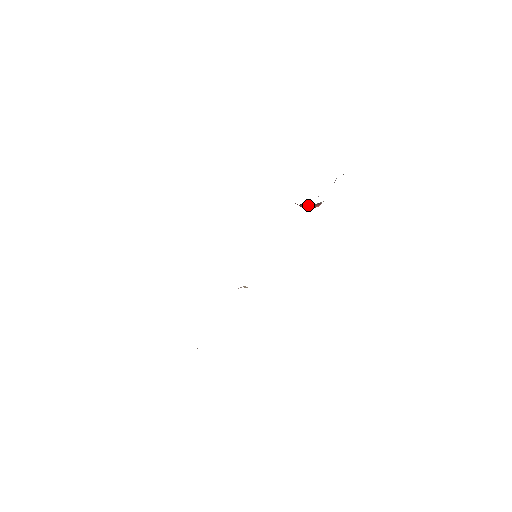
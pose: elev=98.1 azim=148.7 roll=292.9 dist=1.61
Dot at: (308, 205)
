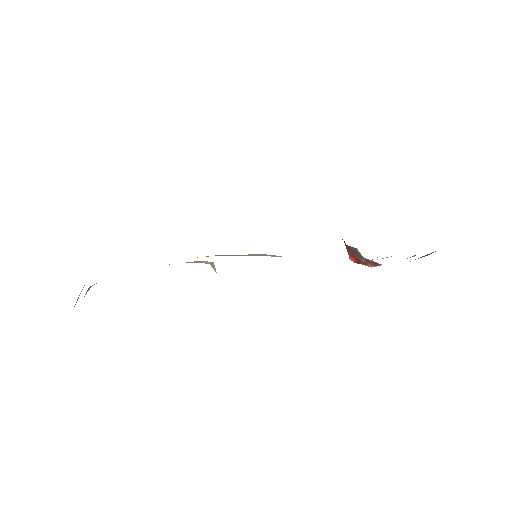
Dot at: (360, 255)
